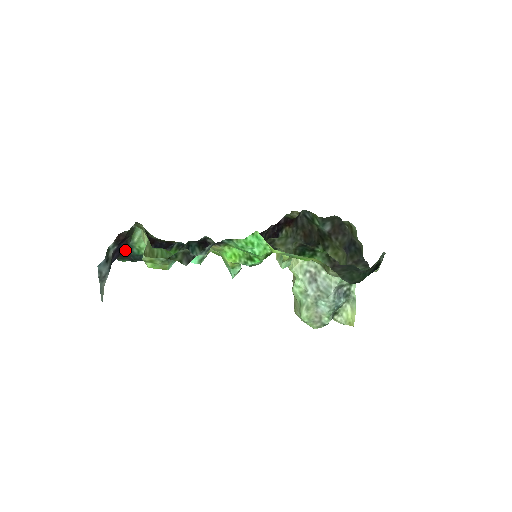
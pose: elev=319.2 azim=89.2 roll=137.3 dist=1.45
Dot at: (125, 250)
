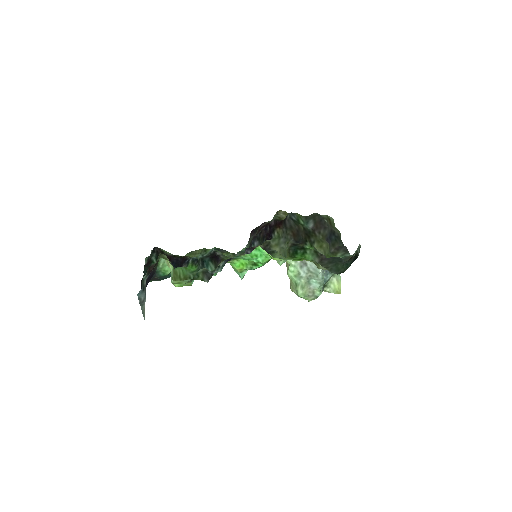
Dot at: (153, 275)
